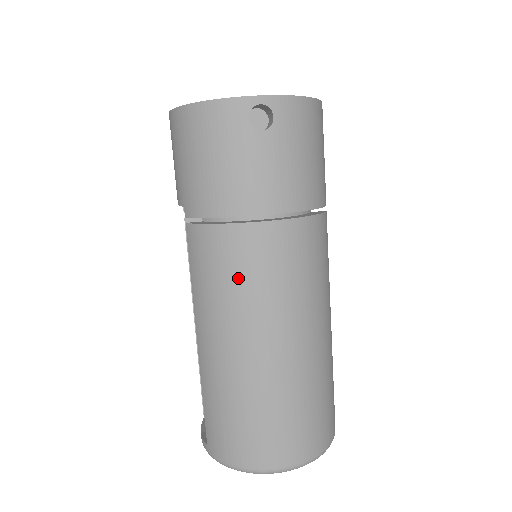
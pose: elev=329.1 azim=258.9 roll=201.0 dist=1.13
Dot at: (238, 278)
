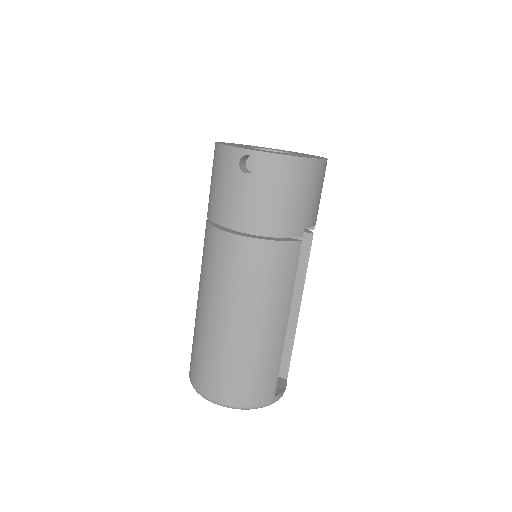
Dot at: (215, 265)
